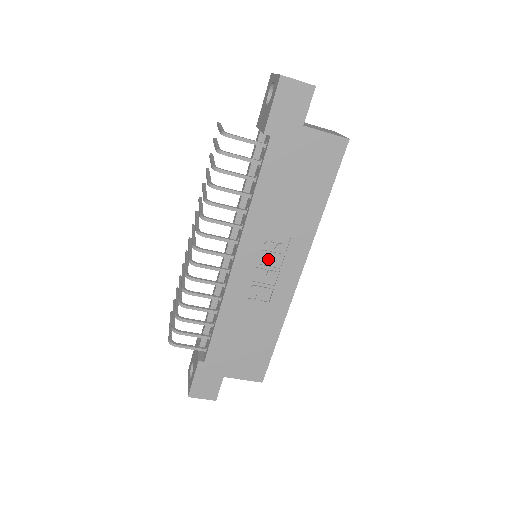
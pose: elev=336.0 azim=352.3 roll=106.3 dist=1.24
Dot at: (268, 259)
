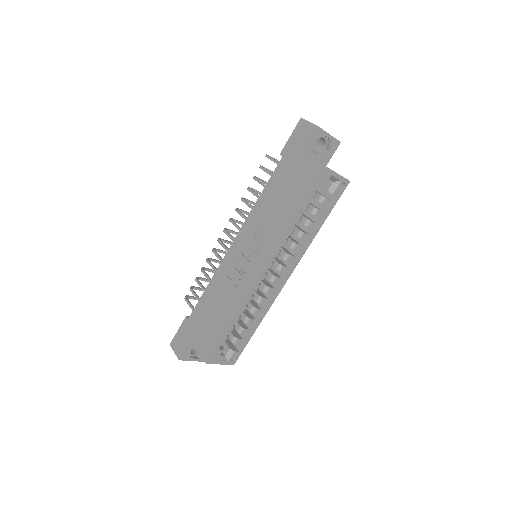
Dot at: (250, 250)
